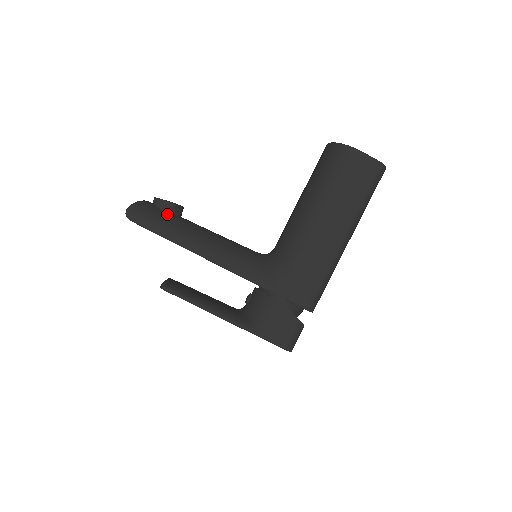
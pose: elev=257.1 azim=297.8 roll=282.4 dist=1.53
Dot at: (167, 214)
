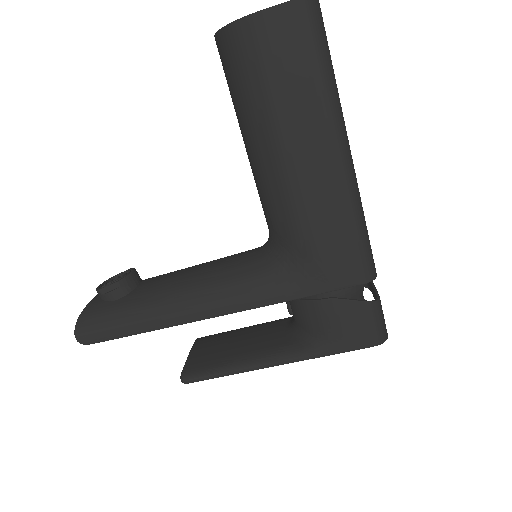
Dot at: (119, 302)
